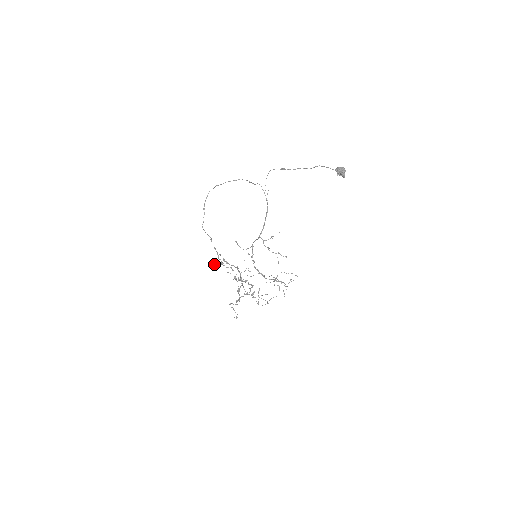
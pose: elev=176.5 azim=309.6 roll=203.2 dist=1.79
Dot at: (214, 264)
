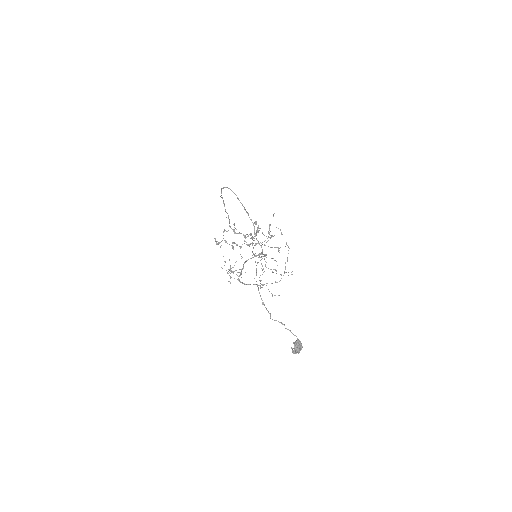
Dot at: occluded
